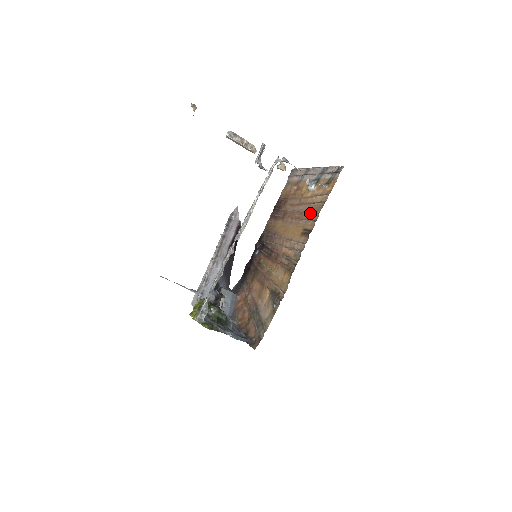
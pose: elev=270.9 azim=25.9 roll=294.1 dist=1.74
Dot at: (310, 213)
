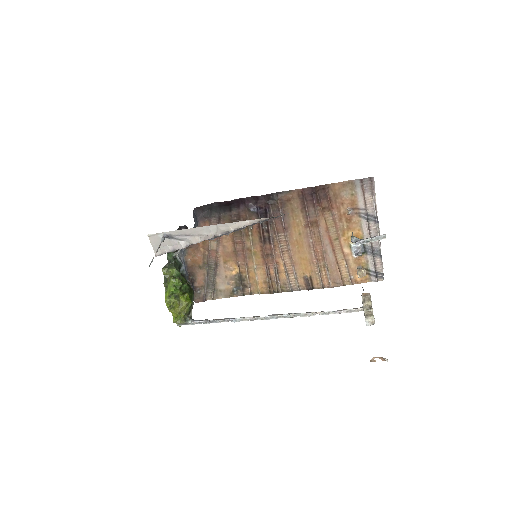
Dot at: (328, 275)
